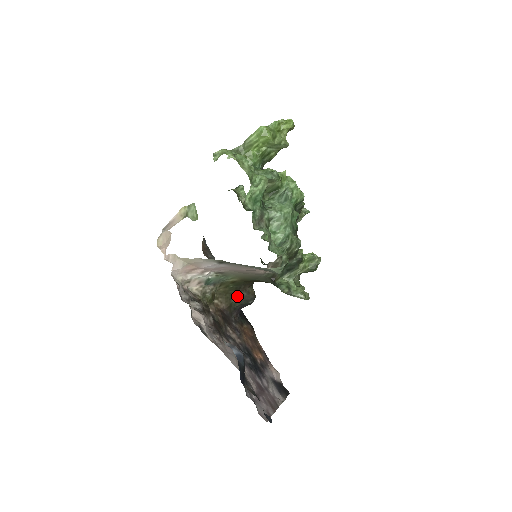
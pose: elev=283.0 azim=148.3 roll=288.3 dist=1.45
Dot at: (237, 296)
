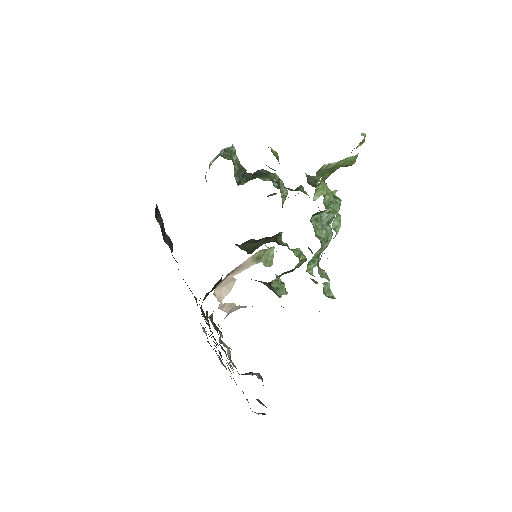
Dot at: (213, 287)
